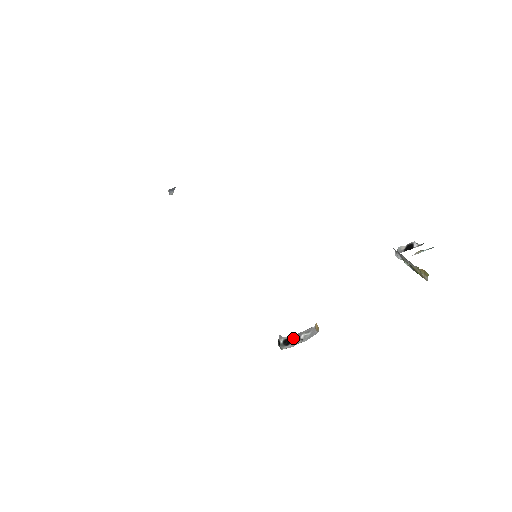
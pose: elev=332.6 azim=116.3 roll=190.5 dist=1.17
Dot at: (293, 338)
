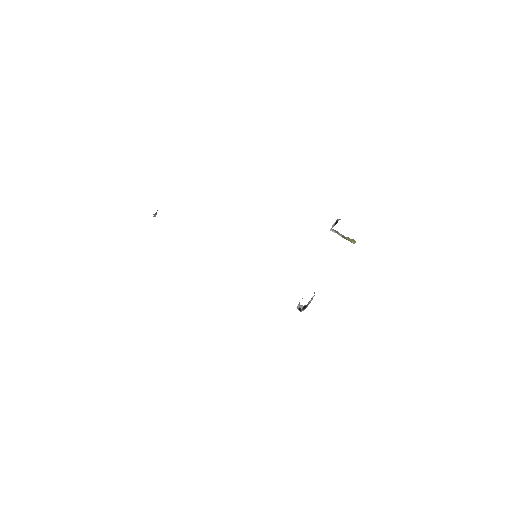
Dot at: (307, 304)
